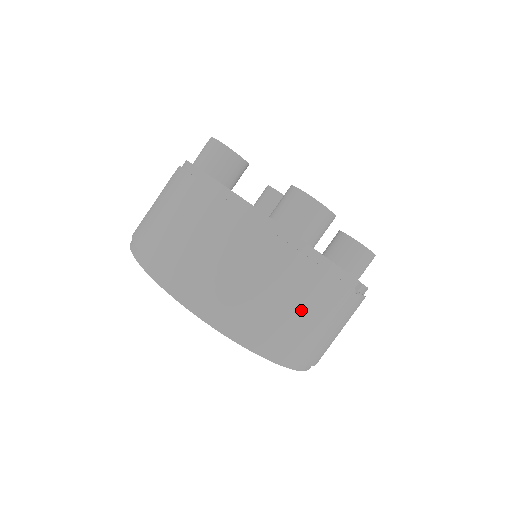
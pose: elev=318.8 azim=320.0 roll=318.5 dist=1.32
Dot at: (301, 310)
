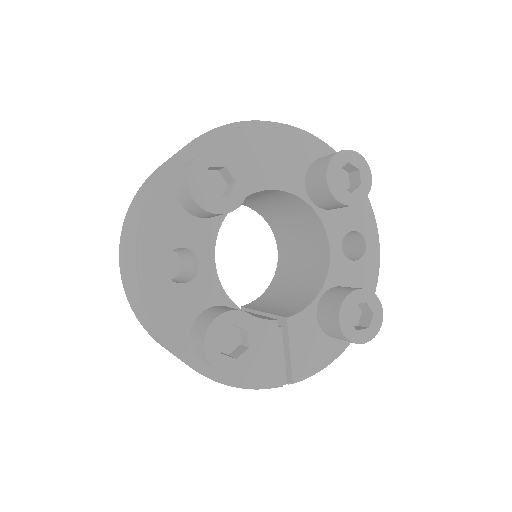
Dot at: occluded
